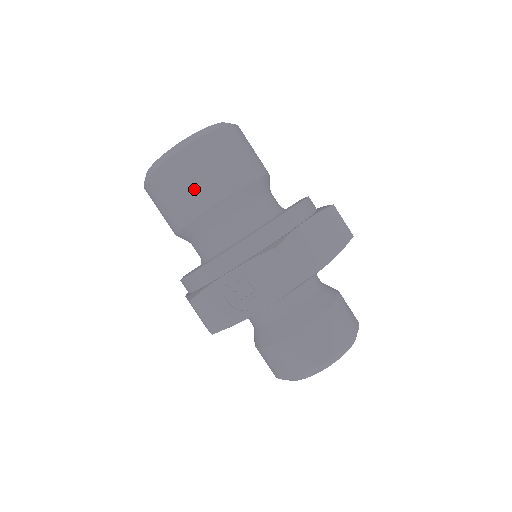
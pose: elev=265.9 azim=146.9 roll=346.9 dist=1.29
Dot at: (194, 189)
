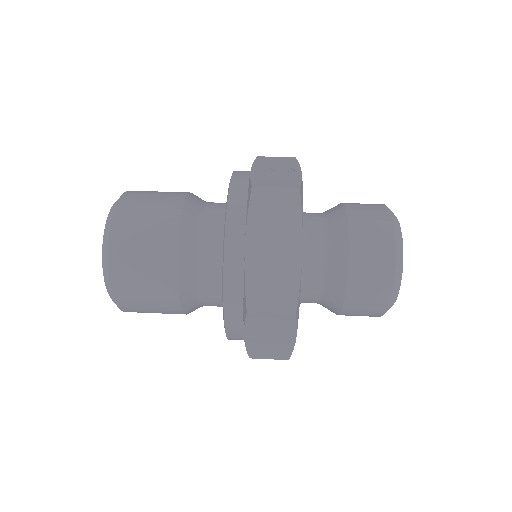
Dot at: (164, 193)
